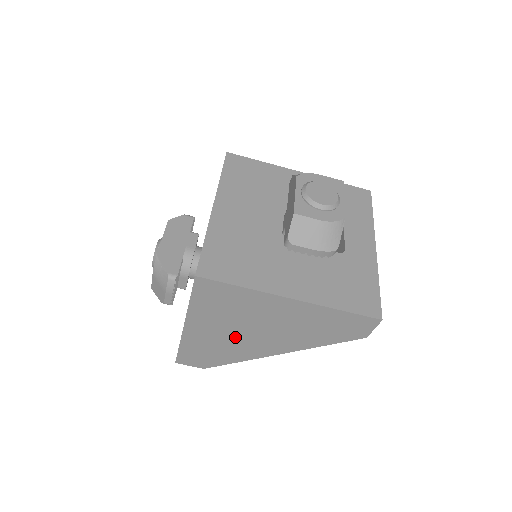
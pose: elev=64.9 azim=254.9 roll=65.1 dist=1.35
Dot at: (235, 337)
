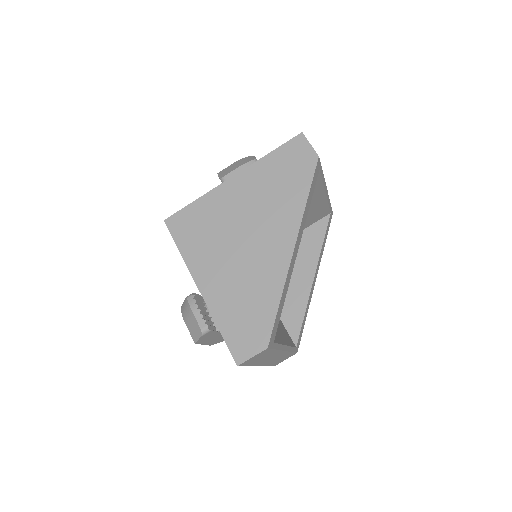
Dot at: (243, 261)
